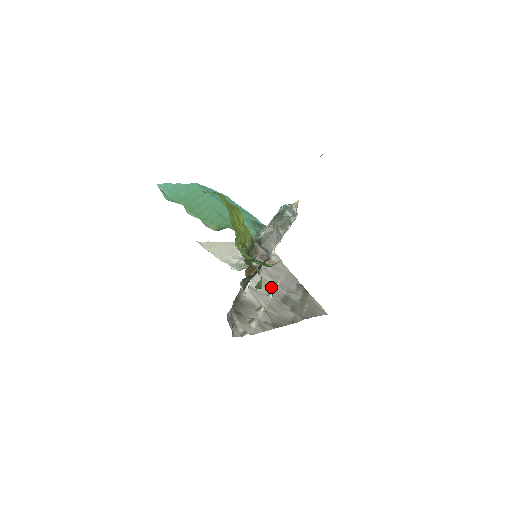
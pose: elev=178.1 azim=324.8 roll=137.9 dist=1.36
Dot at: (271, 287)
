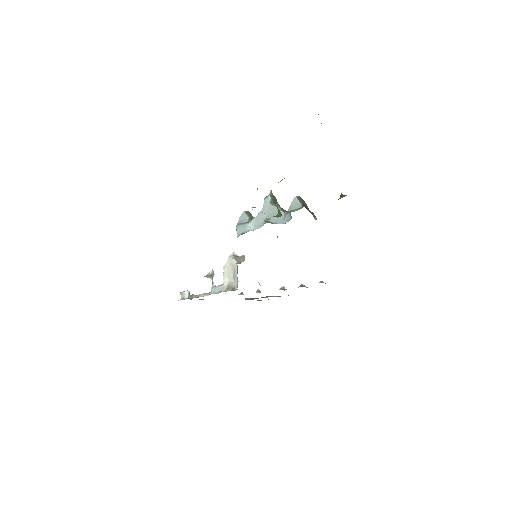
Dot at: occluded
